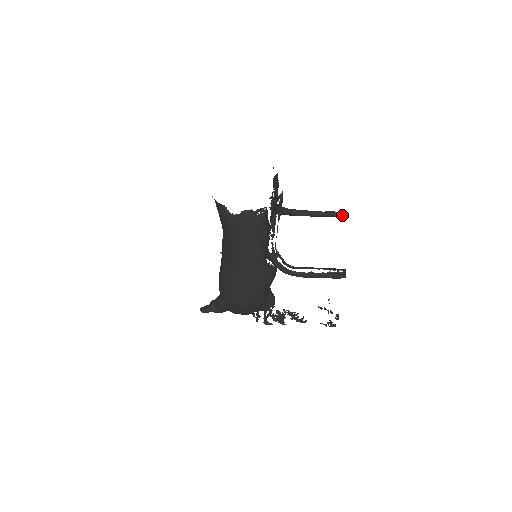
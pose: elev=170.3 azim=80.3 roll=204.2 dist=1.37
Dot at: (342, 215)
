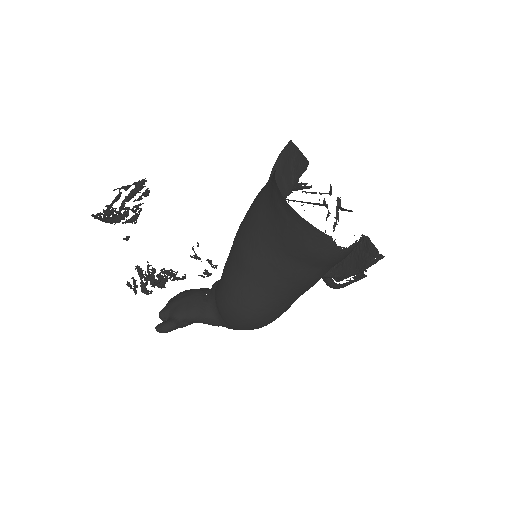
Dot at: occluded
